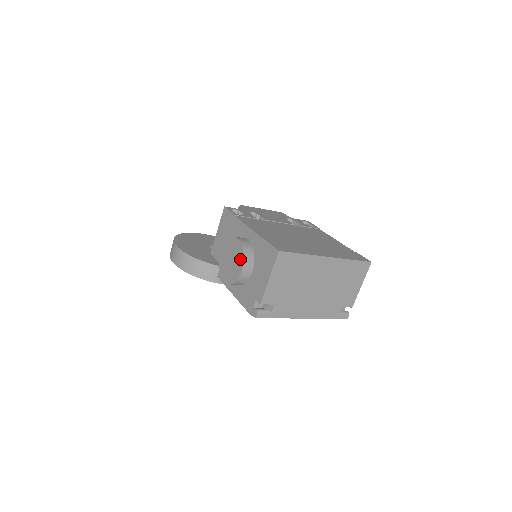
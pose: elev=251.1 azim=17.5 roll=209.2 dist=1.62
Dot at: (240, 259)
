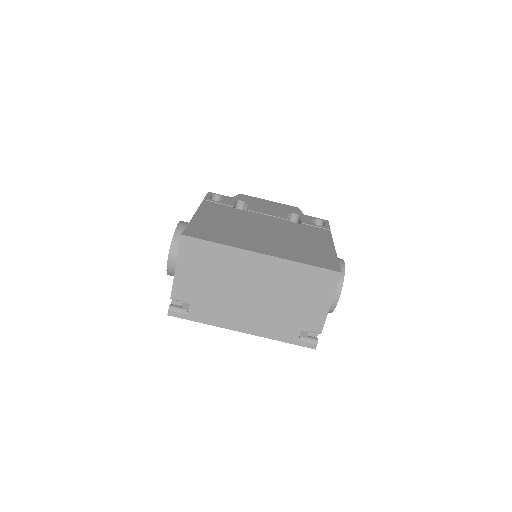
Dot at: (171, 245)
